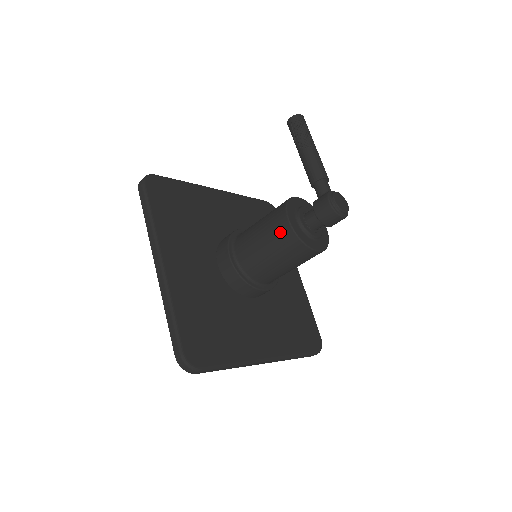
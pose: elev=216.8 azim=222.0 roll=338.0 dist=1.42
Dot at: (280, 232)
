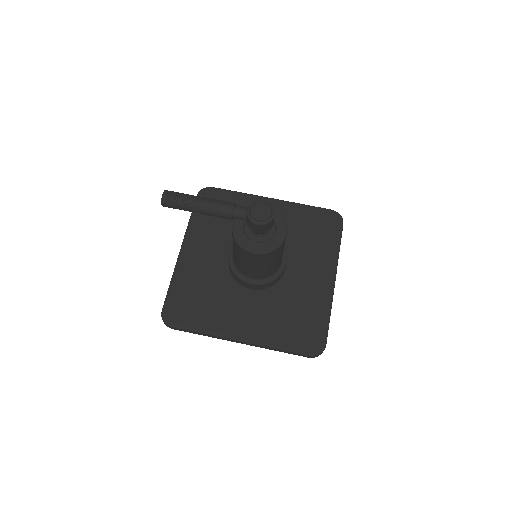
Dot at: (259, 259)
